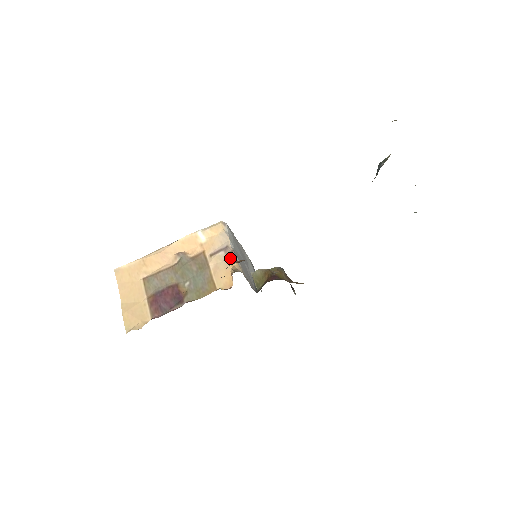
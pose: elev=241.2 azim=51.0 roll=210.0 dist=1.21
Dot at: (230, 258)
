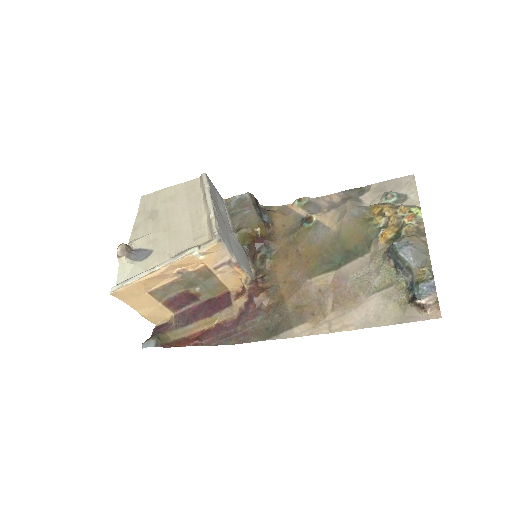
Dot at: (237, 270)
